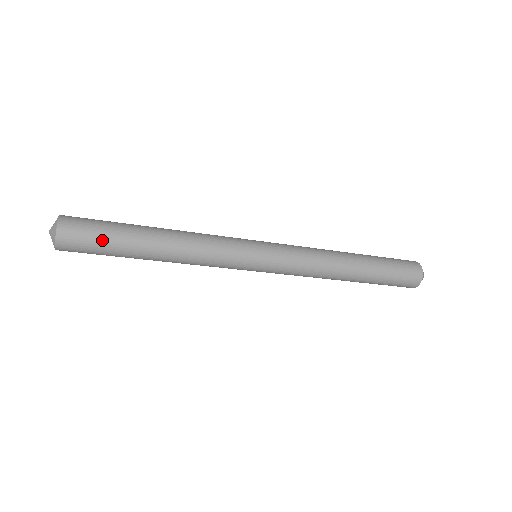
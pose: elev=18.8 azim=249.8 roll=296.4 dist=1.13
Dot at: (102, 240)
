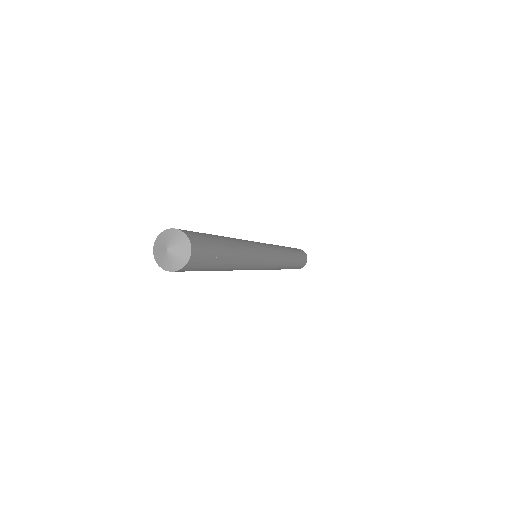
Dot at: (213, 249)
